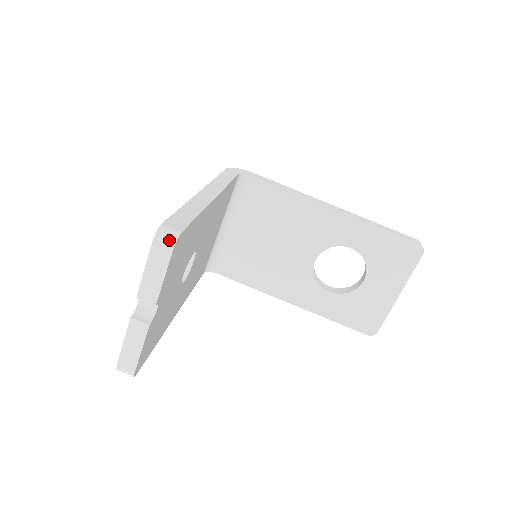
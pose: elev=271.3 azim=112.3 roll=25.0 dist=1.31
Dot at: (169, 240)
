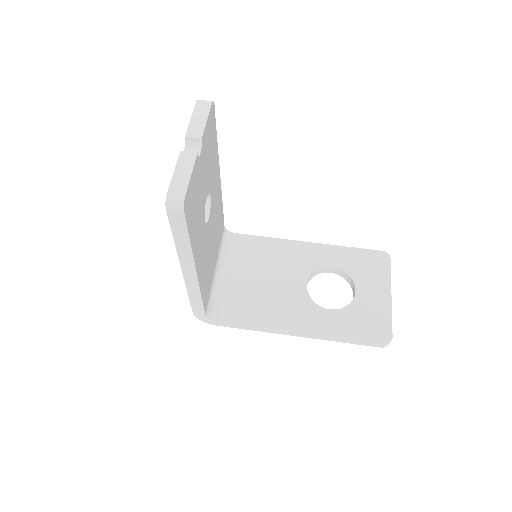
Dot at: (208, 101)
